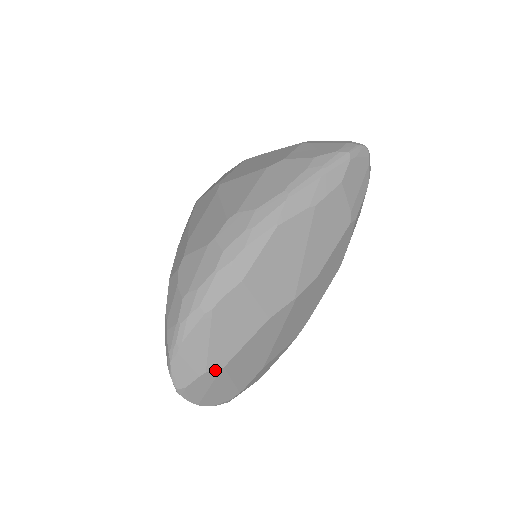
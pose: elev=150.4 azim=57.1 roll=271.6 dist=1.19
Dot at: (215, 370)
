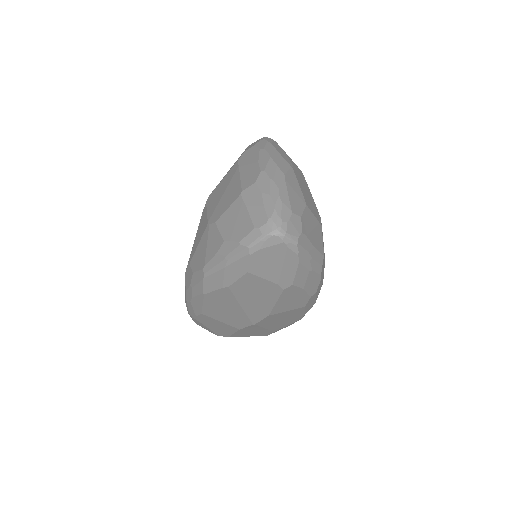
Dot at: (224, 336)
